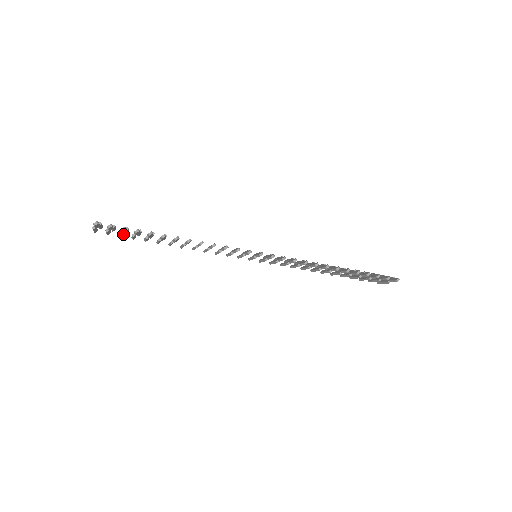
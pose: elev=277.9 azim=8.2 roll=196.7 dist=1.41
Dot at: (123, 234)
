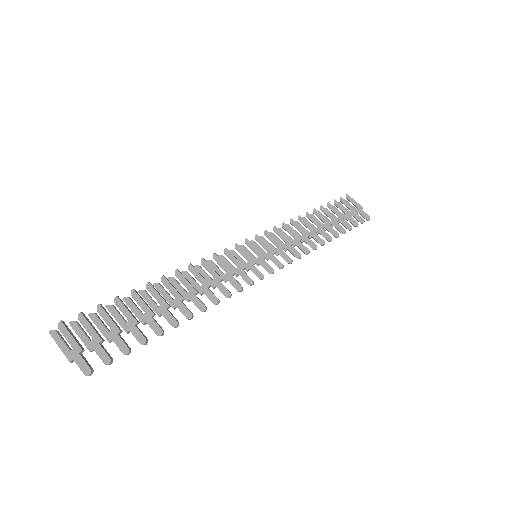
Dot at: (101, 320)
